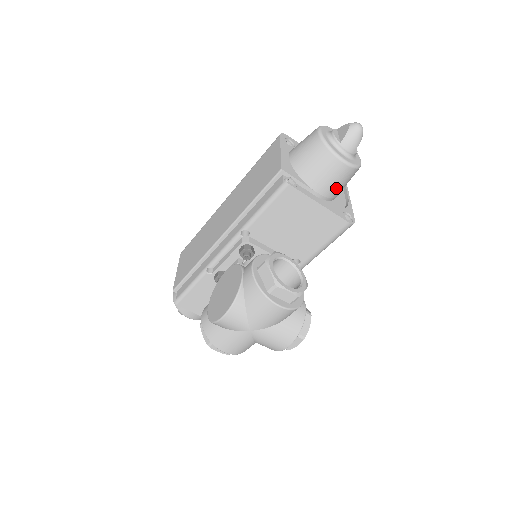
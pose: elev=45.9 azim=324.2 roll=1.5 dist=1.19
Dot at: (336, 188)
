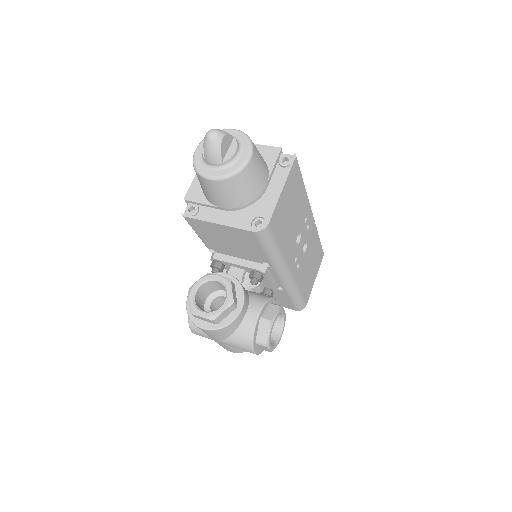
Dot at: (234, 198)
